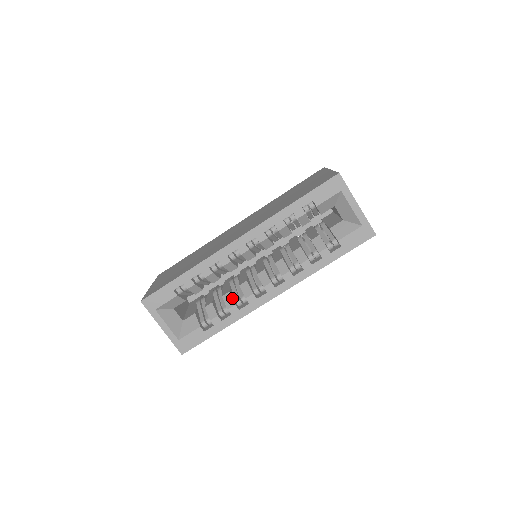
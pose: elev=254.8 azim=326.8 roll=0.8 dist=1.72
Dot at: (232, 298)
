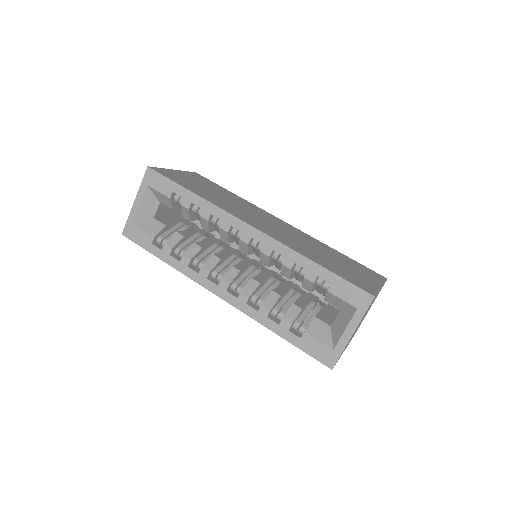
Dot at: (196, 253)
